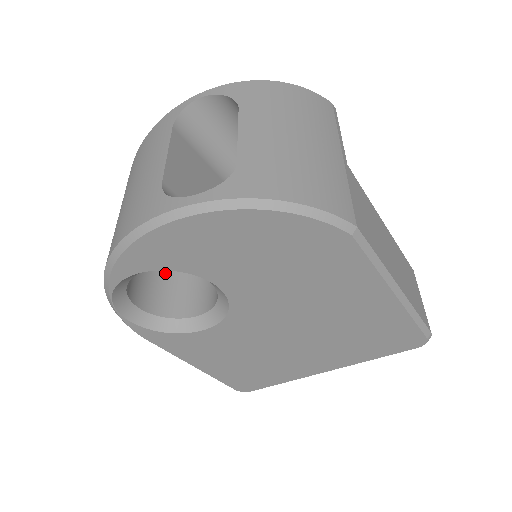
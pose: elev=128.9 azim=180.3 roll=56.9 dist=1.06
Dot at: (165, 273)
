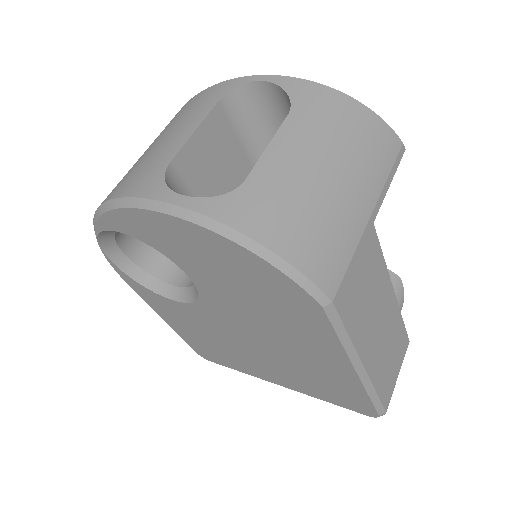
Dot at: occluded
